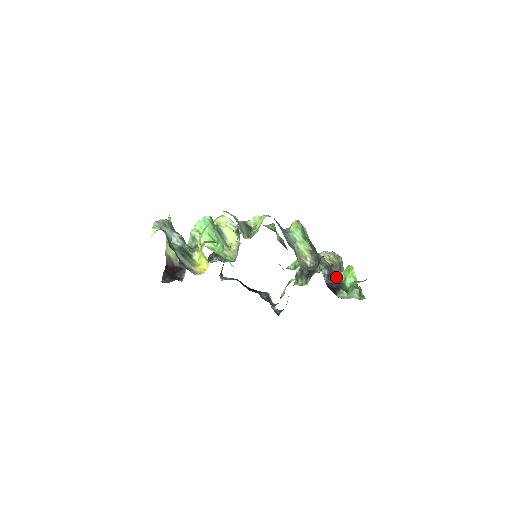
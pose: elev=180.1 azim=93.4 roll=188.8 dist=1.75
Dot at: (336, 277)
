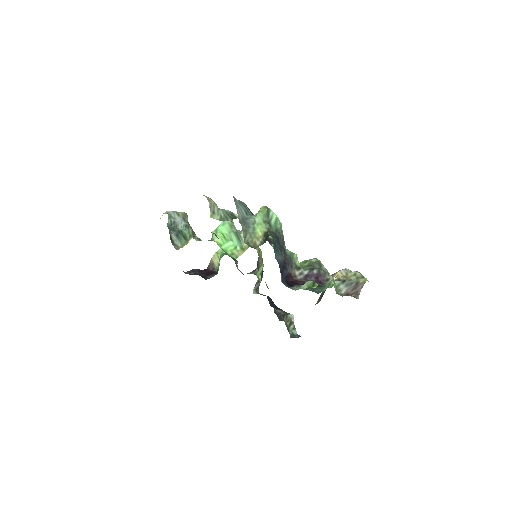
Dot at: (324, 284)
